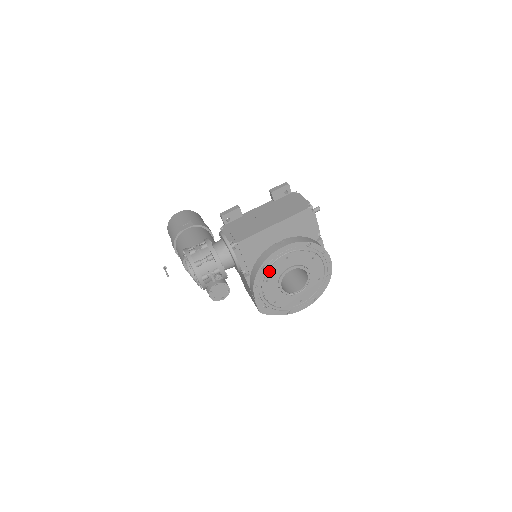
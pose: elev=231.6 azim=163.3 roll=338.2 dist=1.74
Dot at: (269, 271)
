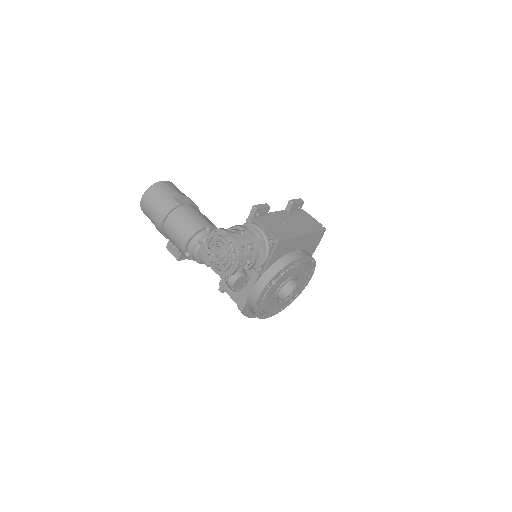
Dot at: (282, 275)
